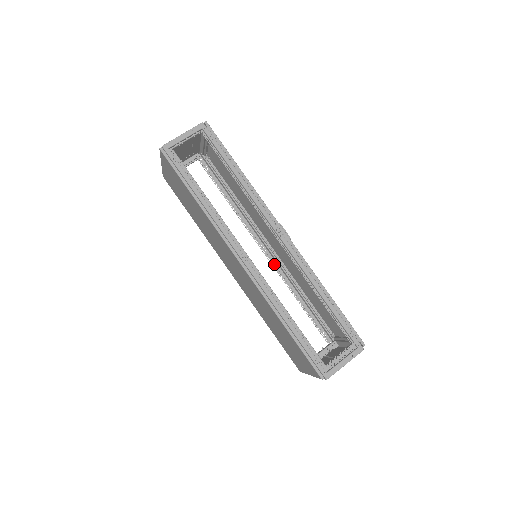
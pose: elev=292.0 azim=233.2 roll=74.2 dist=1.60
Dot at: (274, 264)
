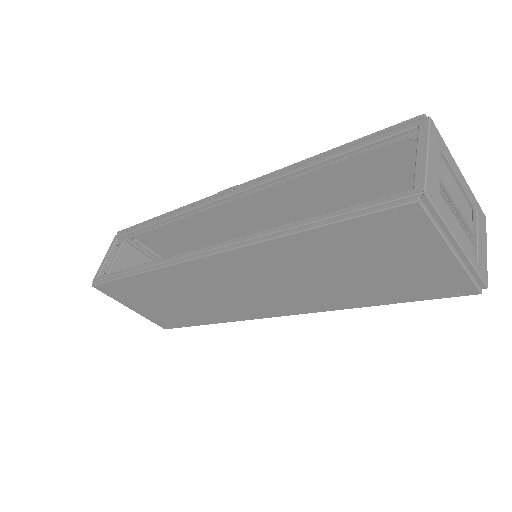
Dot at: occluded
